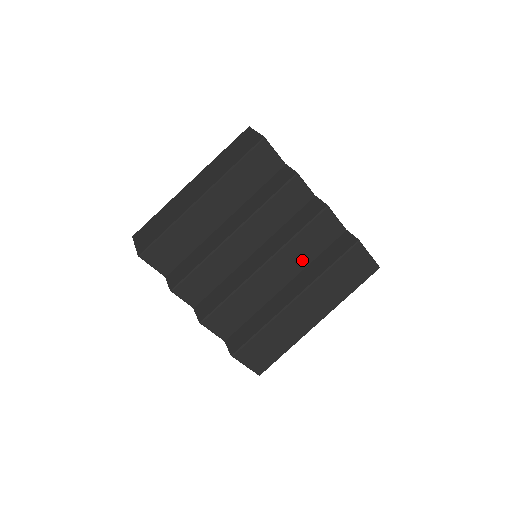
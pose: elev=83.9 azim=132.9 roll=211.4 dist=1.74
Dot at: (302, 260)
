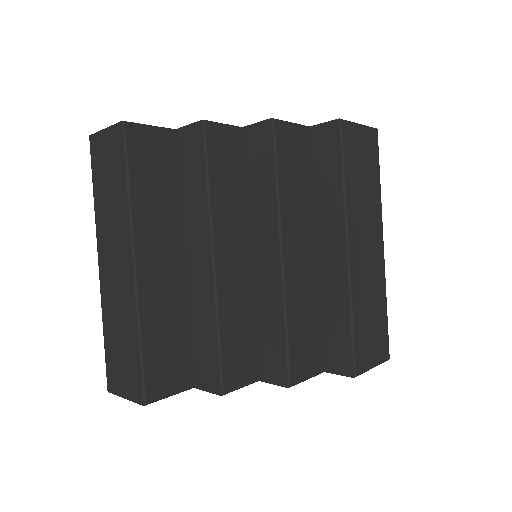
Dot at: (306, 205)
